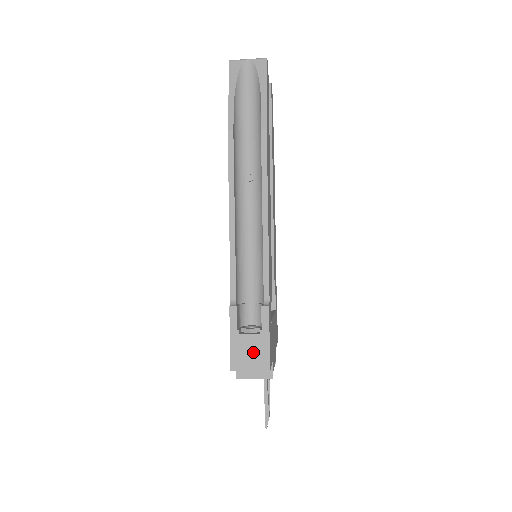
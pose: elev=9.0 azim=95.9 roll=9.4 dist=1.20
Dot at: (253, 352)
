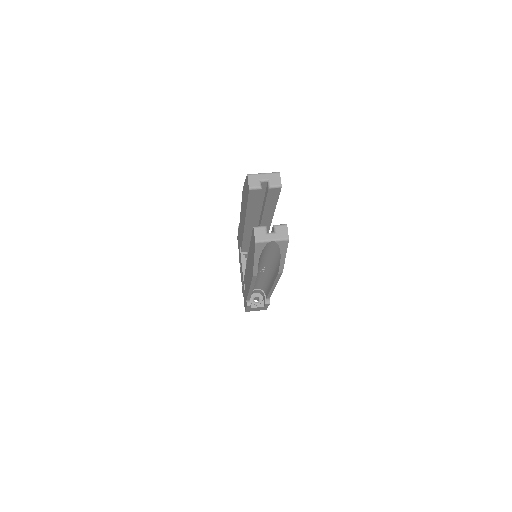
Dot at: (258, 309)
